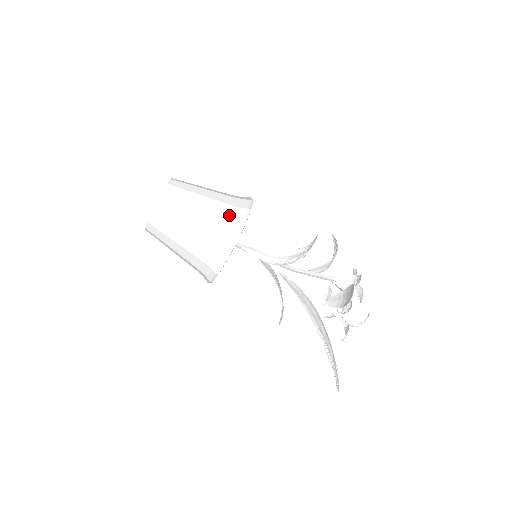
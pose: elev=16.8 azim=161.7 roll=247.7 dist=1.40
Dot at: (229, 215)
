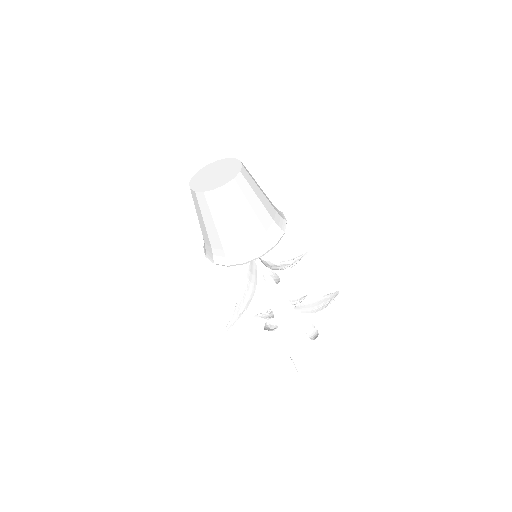
Dot at: (276, 210)
